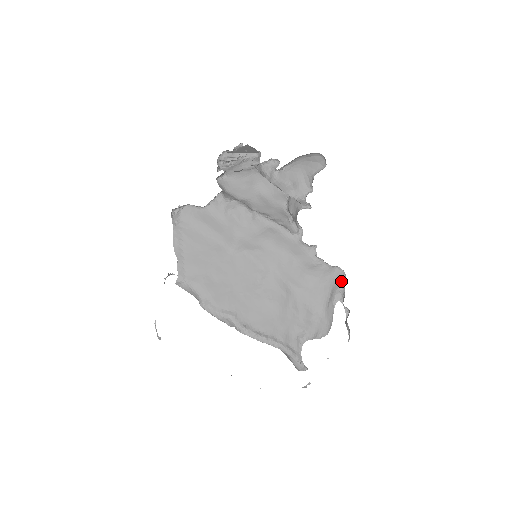
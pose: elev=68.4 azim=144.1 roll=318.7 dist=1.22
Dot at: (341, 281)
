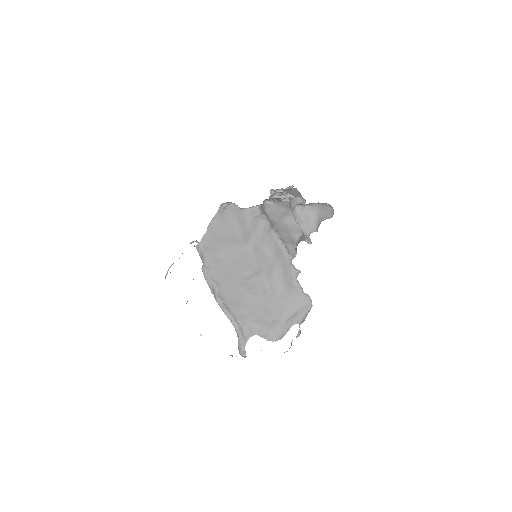
Dot at: (307, 309)
